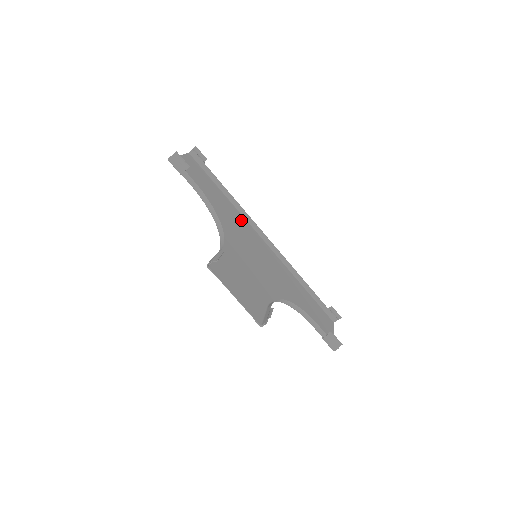
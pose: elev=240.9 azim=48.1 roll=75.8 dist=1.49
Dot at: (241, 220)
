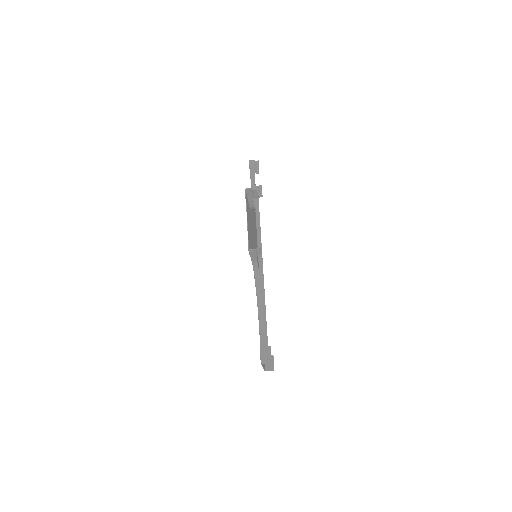
Dot at: occluded
